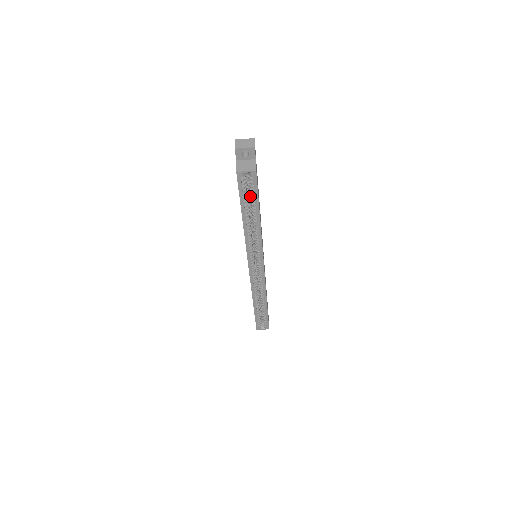
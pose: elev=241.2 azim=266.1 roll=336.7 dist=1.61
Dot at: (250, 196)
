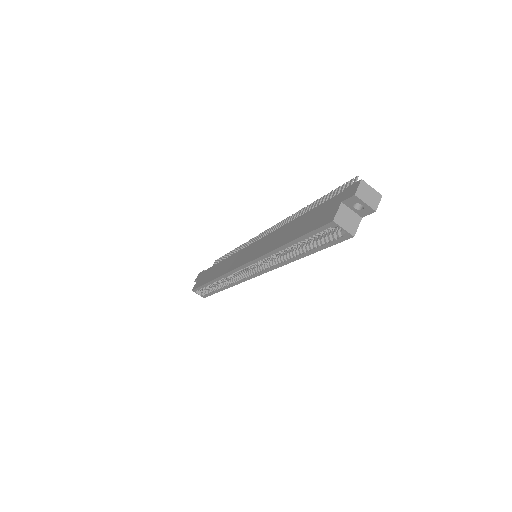
Dot at: (316, 237)
